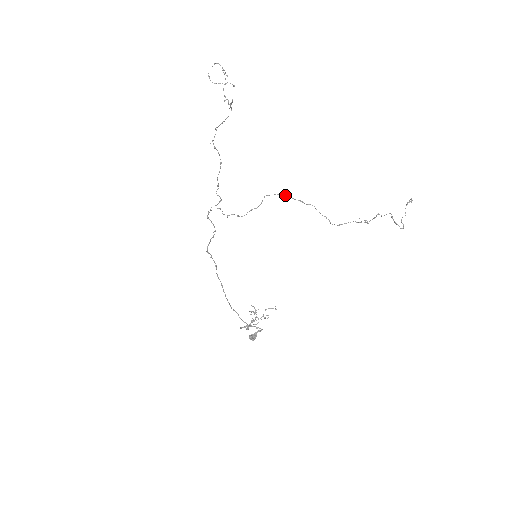
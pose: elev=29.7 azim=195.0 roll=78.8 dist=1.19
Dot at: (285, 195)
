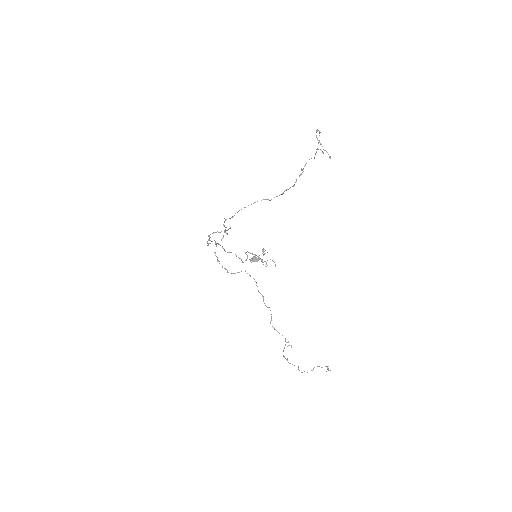
Dot at: (256, 283)
